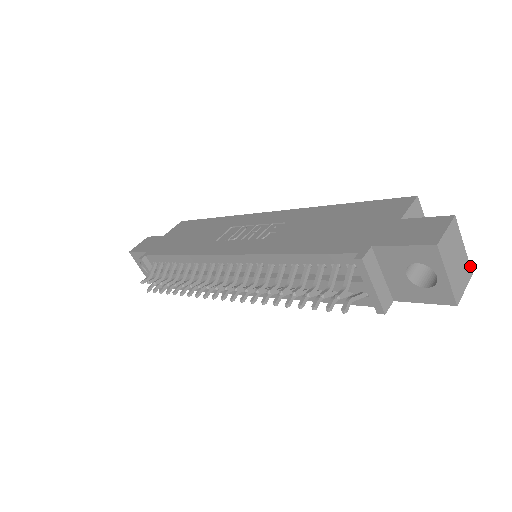
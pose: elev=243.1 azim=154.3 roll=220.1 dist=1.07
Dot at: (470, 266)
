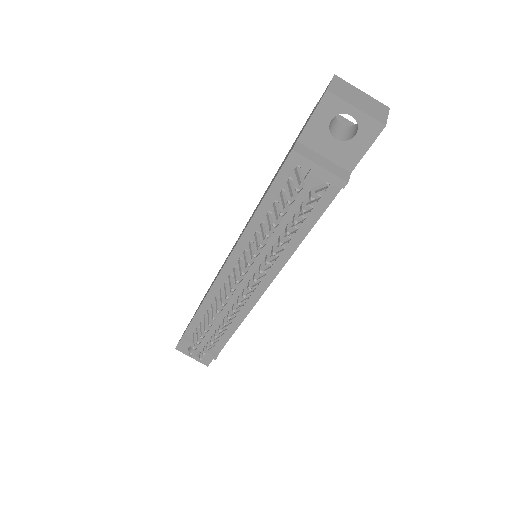
Dot at: (381, 103)
